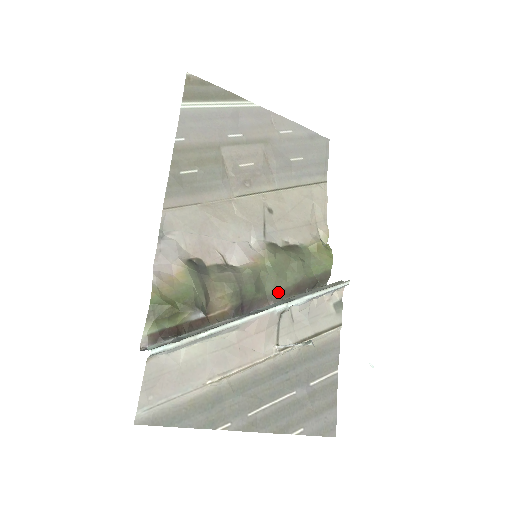
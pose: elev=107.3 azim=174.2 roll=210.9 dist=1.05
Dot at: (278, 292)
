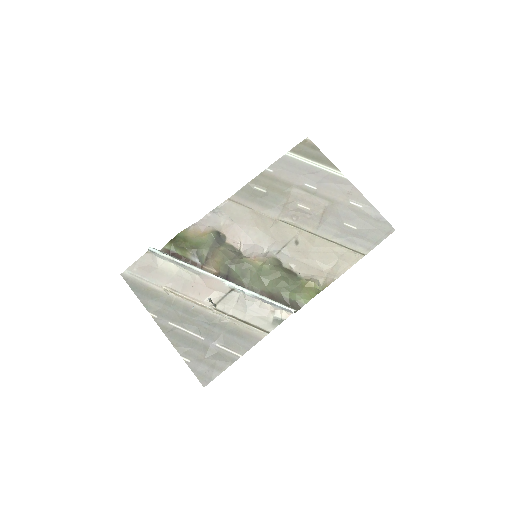
Dot at: (257, 289)
